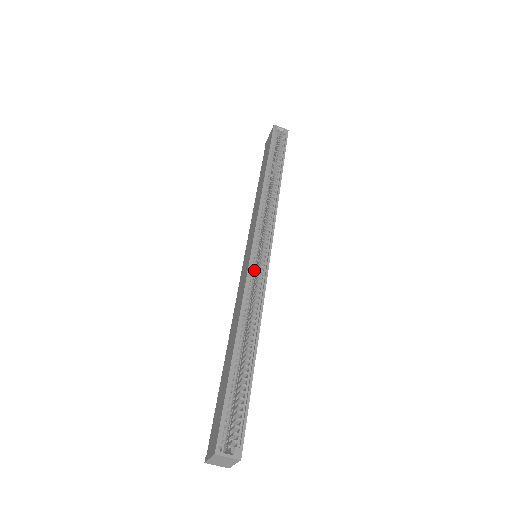
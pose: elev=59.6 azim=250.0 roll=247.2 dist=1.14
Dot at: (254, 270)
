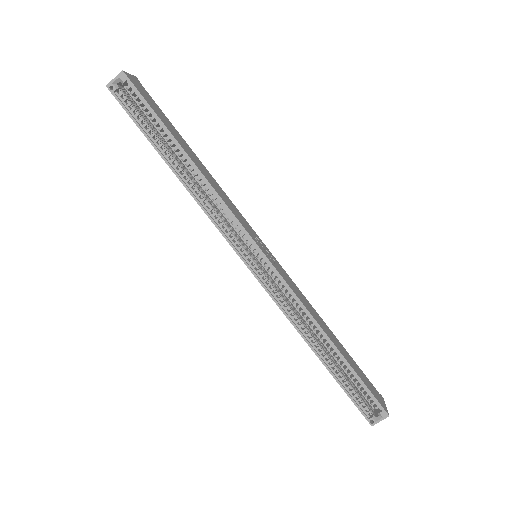
Dot at: (271, 285)
